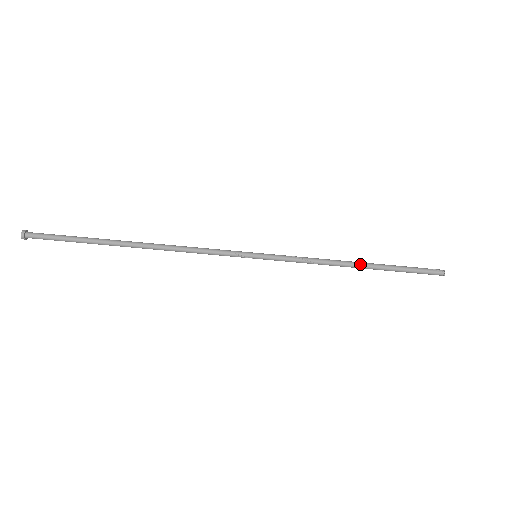
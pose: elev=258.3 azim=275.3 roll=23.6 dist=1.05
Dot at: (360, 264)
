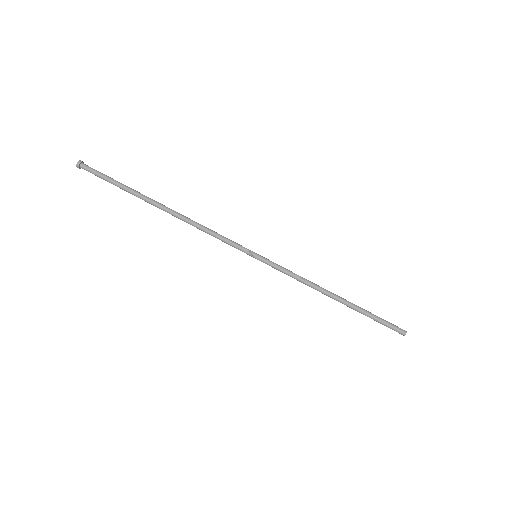
Dot at: (338, 296)
